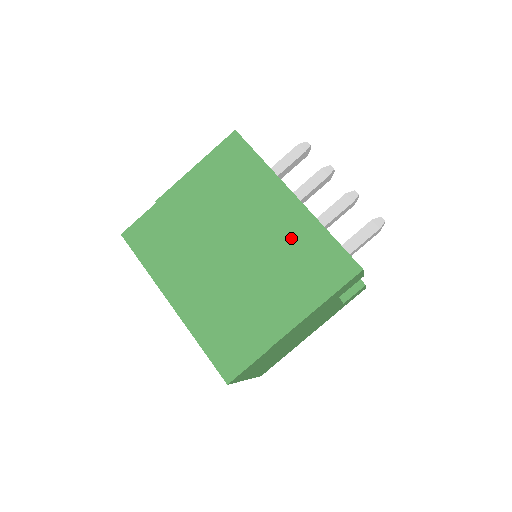
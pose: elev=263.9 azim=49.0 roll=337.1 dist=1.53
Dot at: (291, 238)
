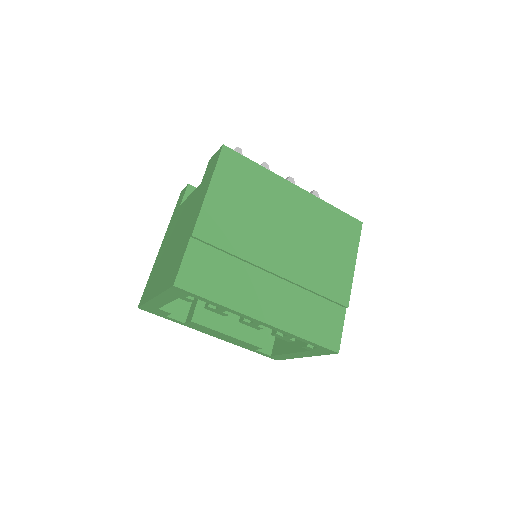
Dot at: (315, 220)
